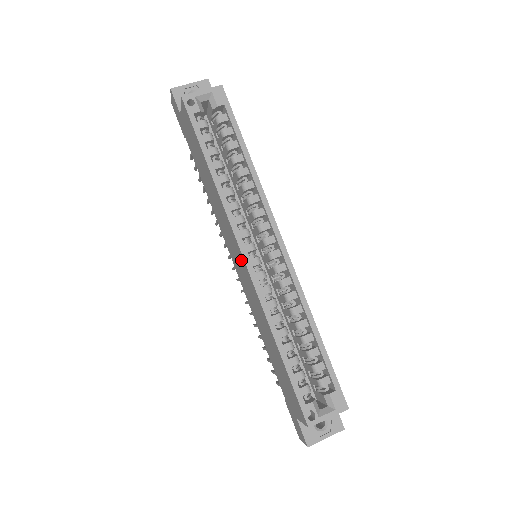
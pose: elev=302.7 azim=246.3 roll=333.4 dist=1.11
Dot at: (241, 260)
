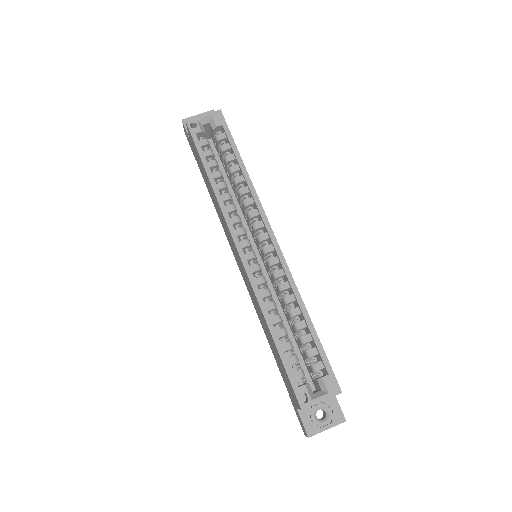
Dot at: (238, 256)
